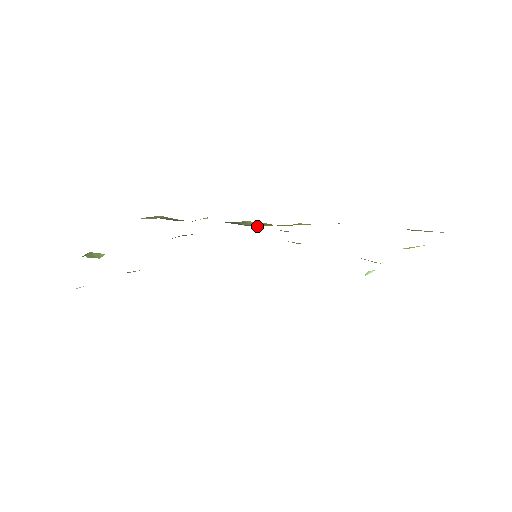
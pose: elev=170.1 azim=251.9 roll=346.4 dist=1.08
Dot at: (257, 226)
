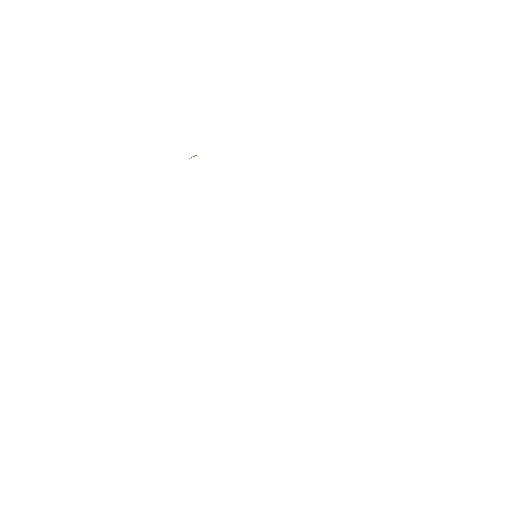
Dot at: occluded
